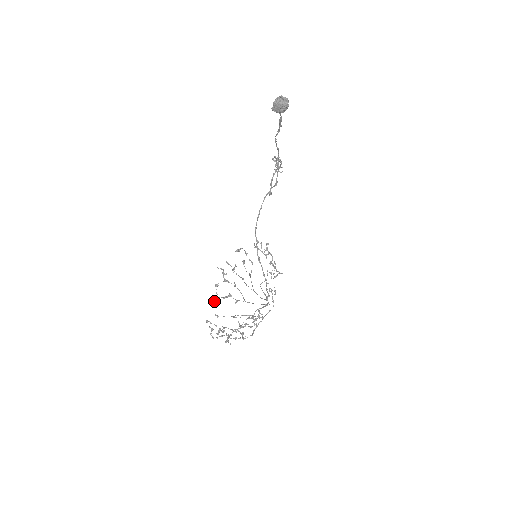
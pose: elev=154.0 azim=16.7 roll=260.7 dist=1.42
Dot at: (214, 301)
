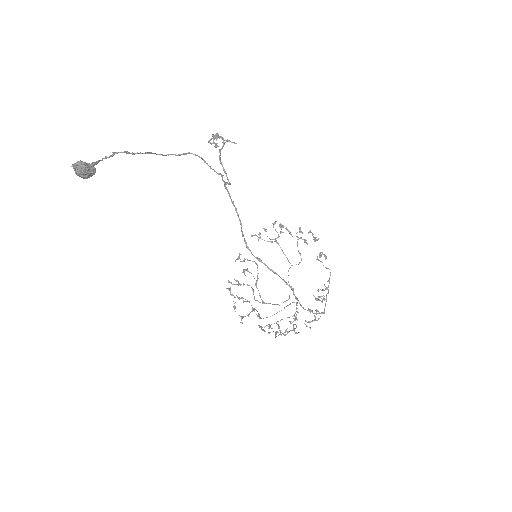
Dot at: (242, 322)
